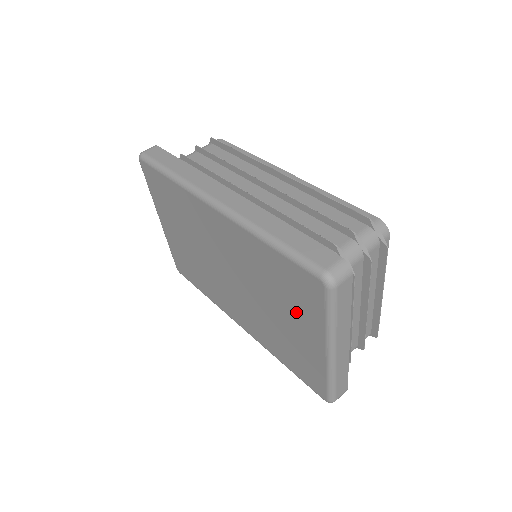
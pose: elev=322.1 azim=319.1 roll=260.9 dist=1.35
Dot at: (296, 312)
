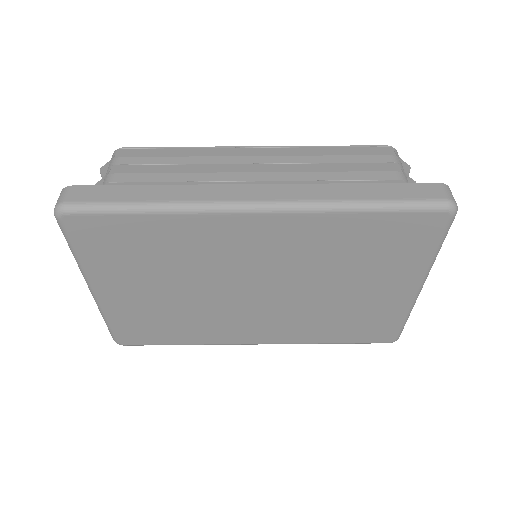
Dot at: (384, 270)
